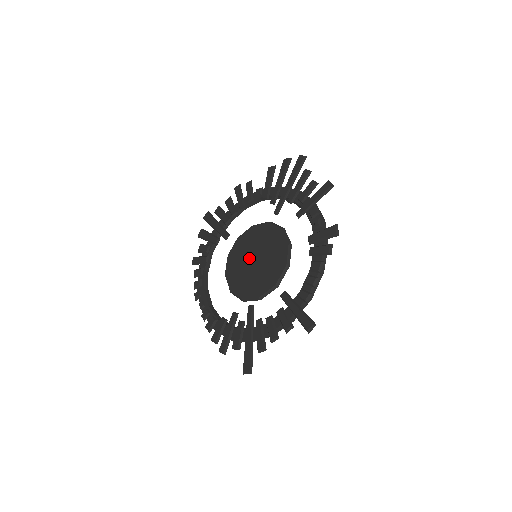
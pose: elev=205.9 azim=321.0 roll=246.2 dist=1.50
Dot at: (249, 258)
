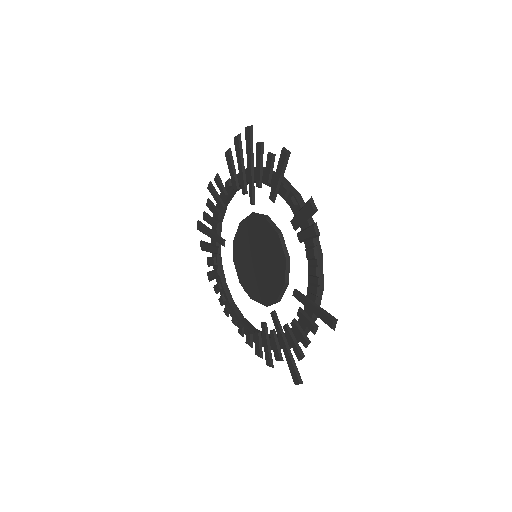
Dot at: (251, 260)
